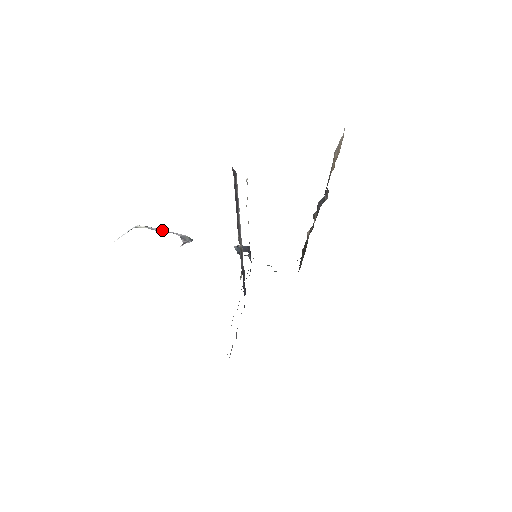
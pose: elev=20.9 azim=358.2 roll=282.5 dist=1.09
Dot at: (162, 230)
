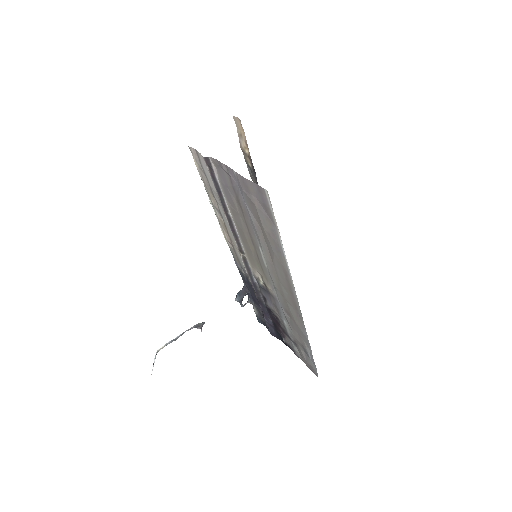
Dot at: (178, 336)
